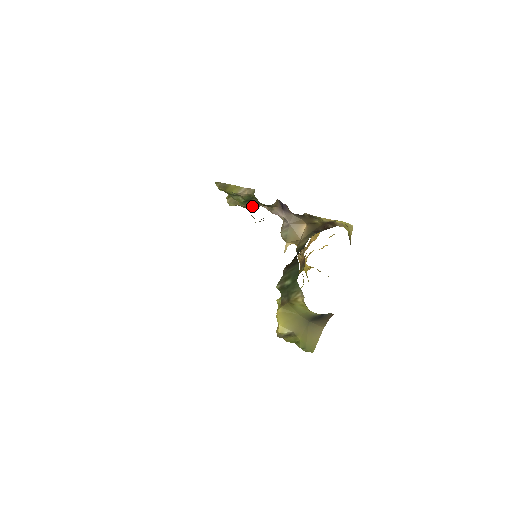
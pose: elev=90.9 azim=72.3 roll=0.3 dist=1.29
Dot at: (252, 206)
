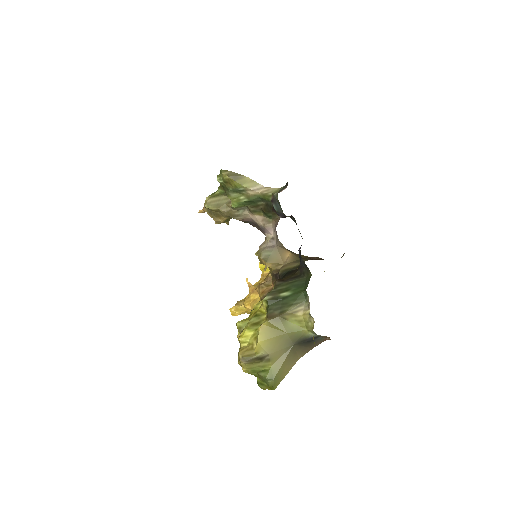
Dot at: (237, 215)
